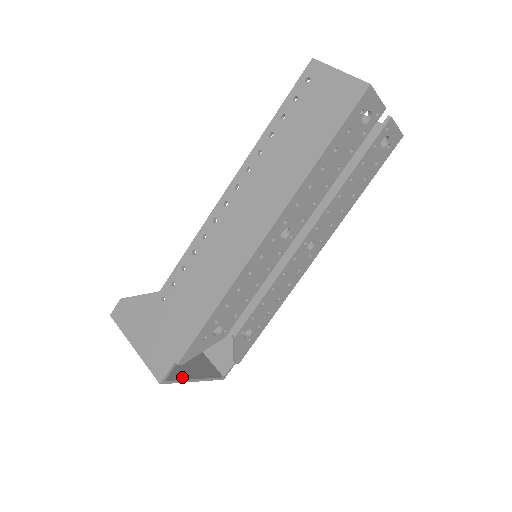
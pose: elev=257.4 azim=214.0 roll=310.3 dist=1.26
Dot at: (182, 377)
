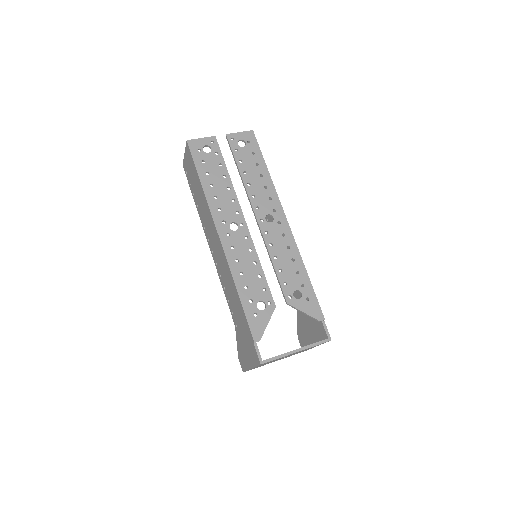
Dot at: (282, 354)
